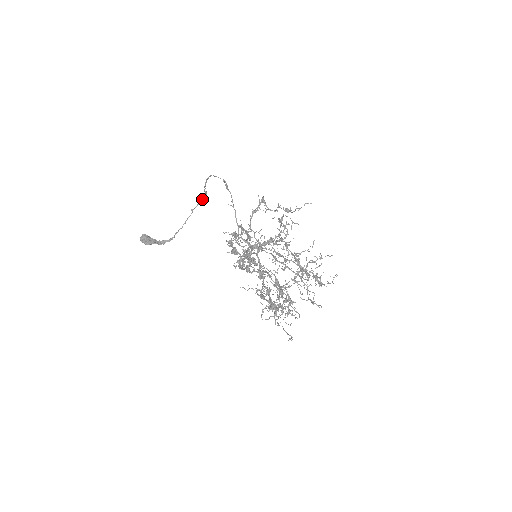
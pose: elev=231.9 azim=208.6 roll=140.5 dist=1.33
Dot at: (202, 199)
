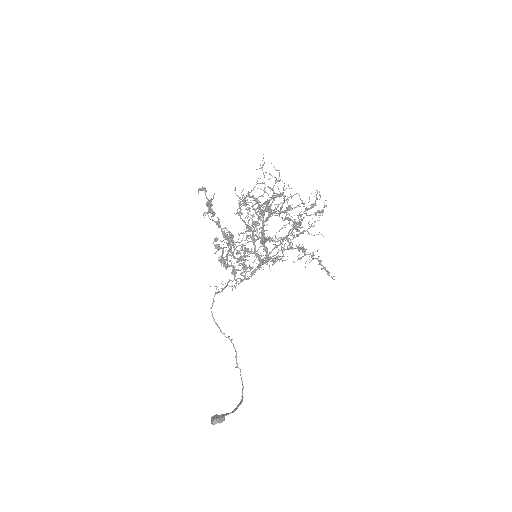
Dot at: occluded
